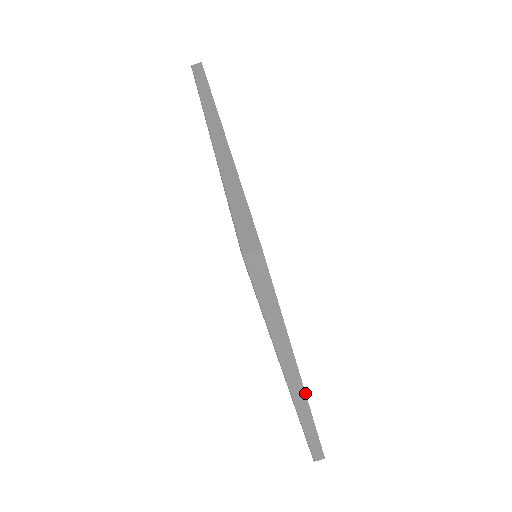
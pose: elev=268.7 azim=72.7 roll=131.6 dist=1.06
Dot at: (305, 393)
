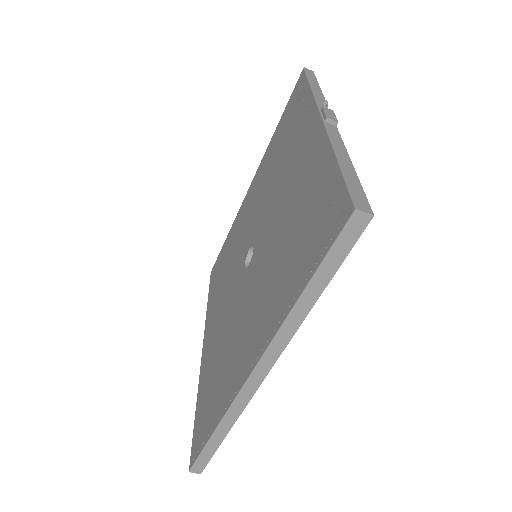
Dot at: occluded
